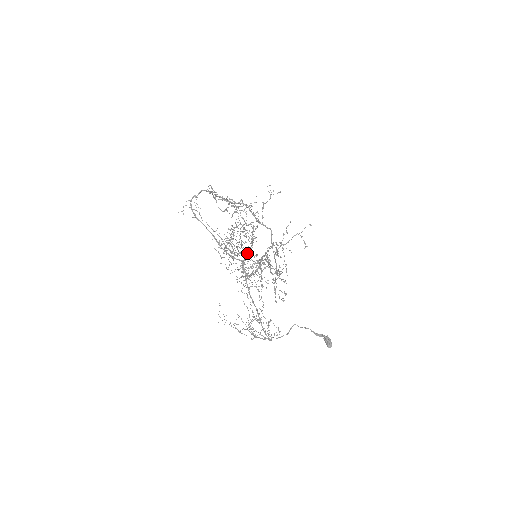
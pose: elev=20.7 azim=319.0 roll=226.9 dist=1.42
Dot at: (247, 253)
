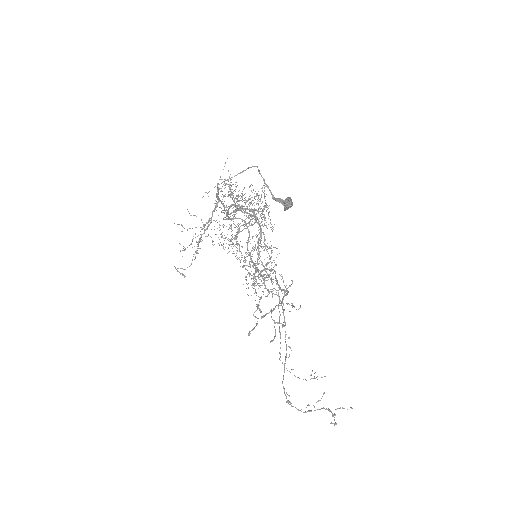
Dot at: occluded
